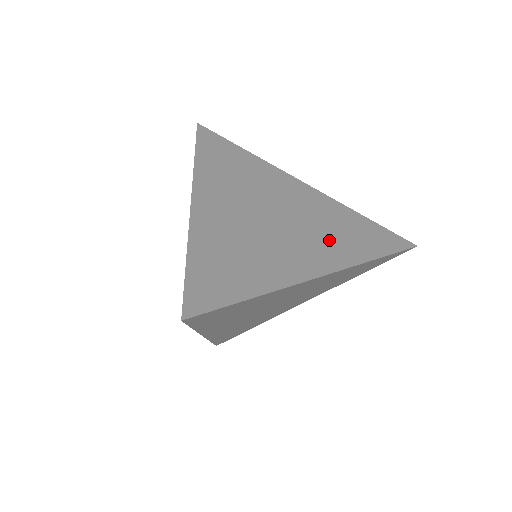
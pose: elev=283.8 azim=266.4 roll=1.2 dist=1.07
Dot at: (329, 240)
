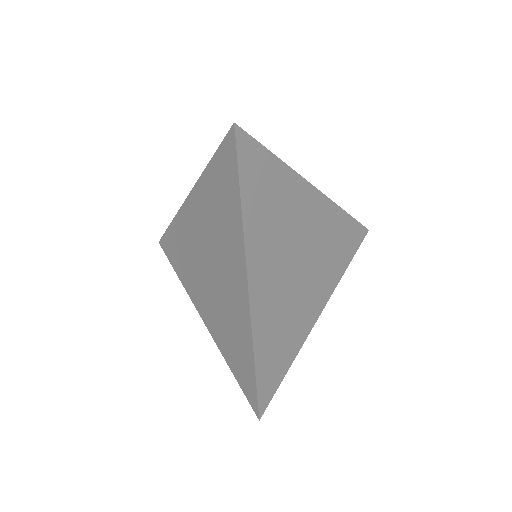
Dot at: occluded
